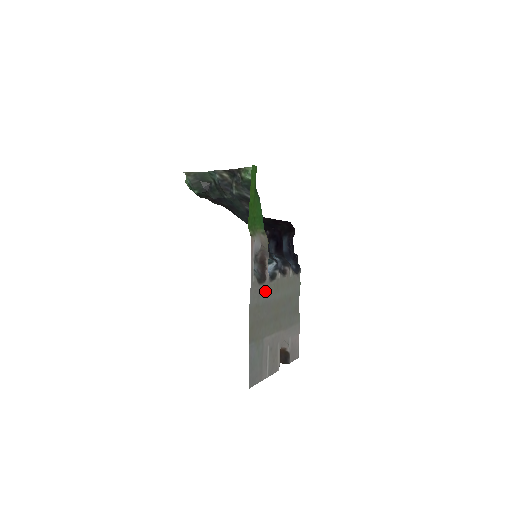
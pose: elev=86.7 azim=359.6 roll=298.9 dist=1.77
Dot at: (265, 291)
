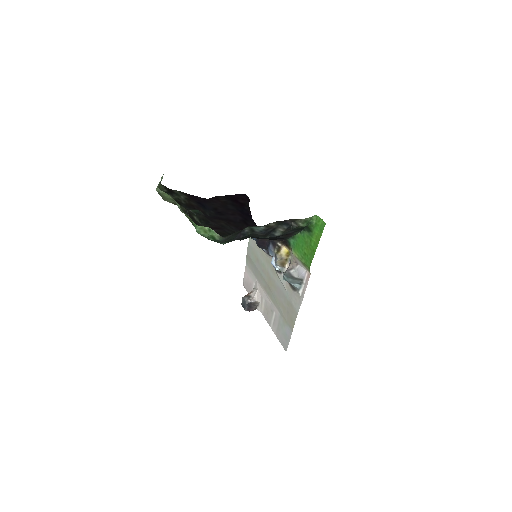
Dot at: (284, 286)
